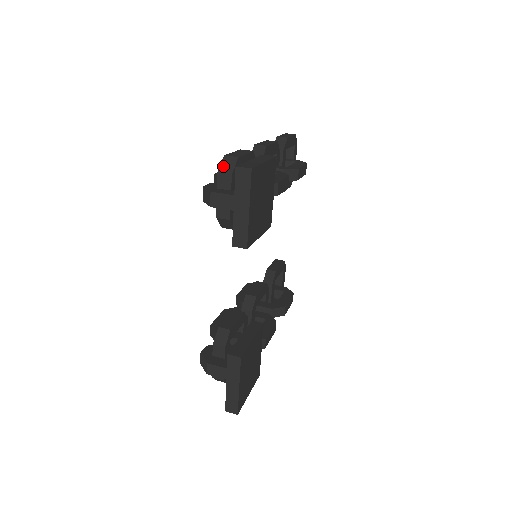
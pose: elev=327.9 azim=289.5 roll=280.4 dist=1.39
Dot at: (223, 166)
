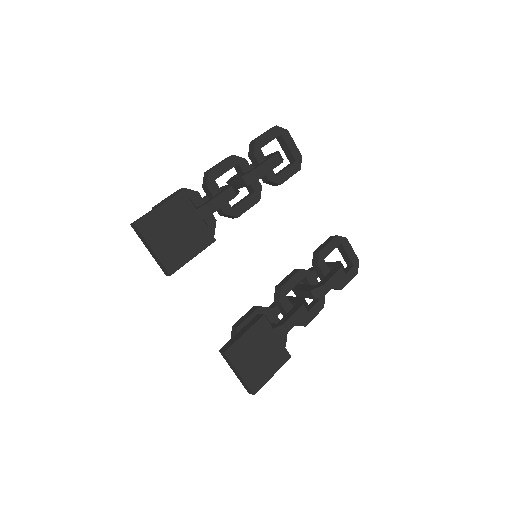
Dot at: occluded
